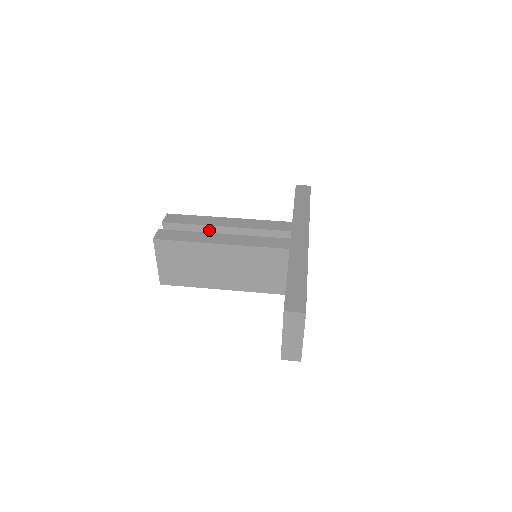
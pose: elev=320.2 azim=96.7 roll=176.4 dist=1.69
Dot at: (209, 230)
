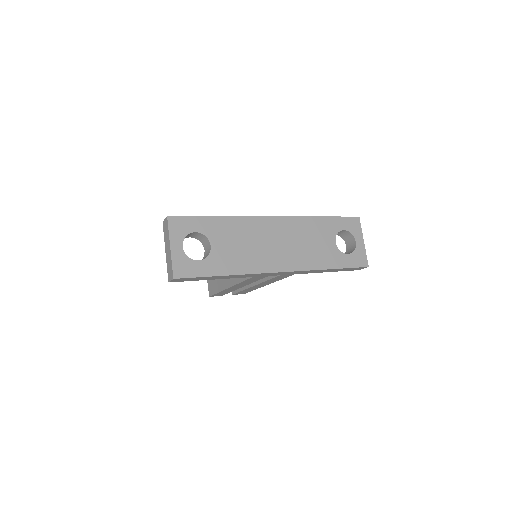
Dot at: occluded
